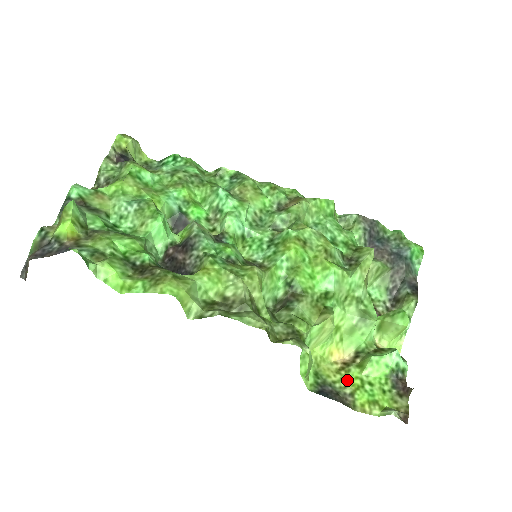
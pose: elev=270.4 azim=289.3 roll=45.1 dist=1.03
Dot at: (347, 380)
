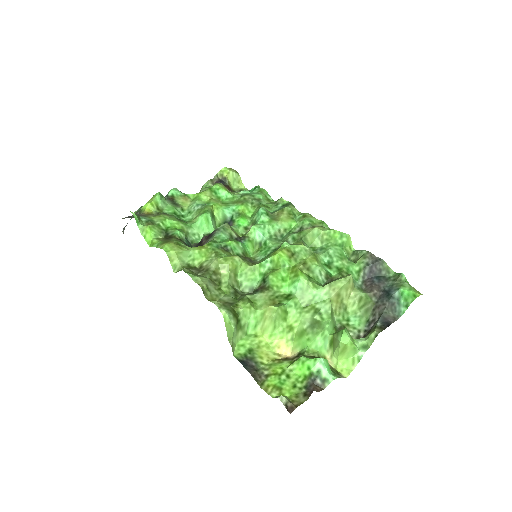
Dot at: (273, 366)
